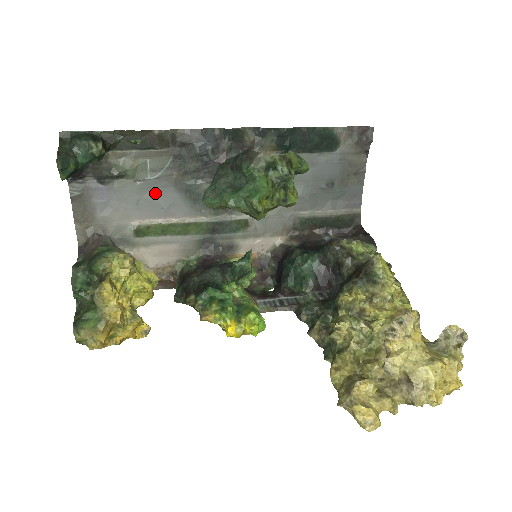
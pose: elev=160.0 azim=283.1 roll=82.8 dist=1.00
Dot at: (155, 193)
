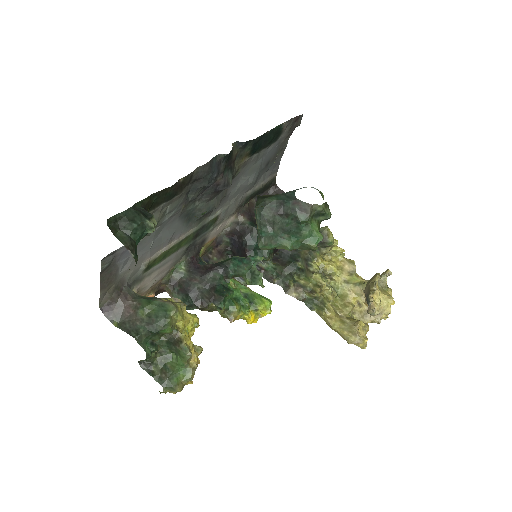
Dot at: (165, 230)
